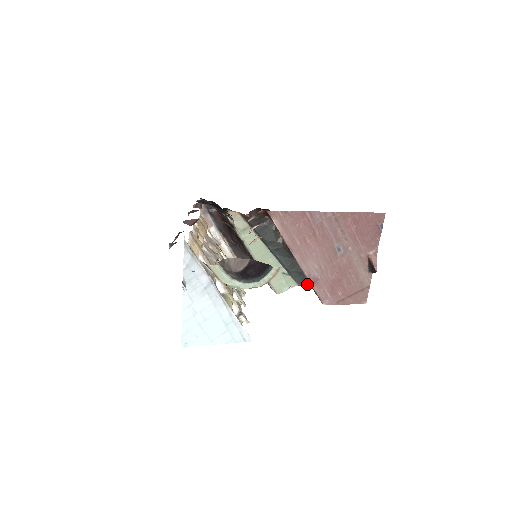
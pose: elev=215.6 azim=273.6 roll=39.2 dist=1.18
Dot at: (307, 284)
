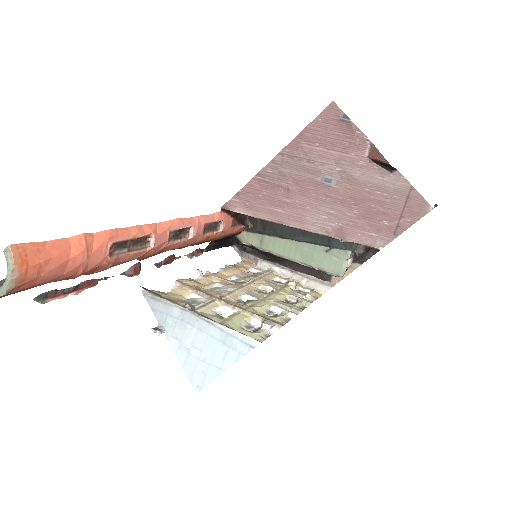
Dot at: occluded
